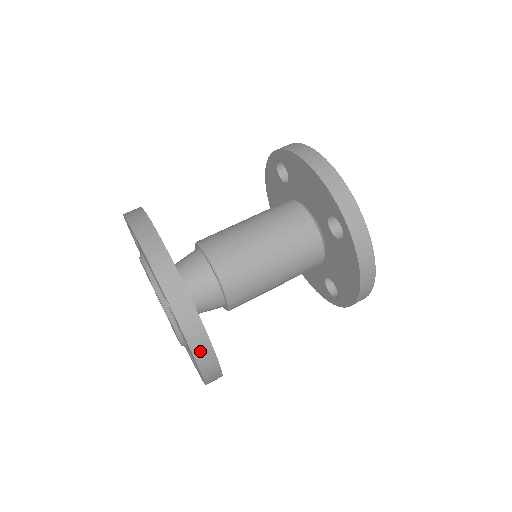
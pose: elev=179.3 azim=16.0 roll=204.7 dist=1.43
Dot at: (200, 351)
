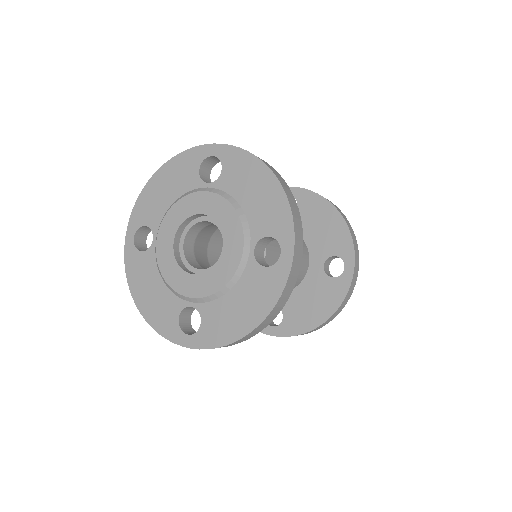
Dot at: (280, 304)
